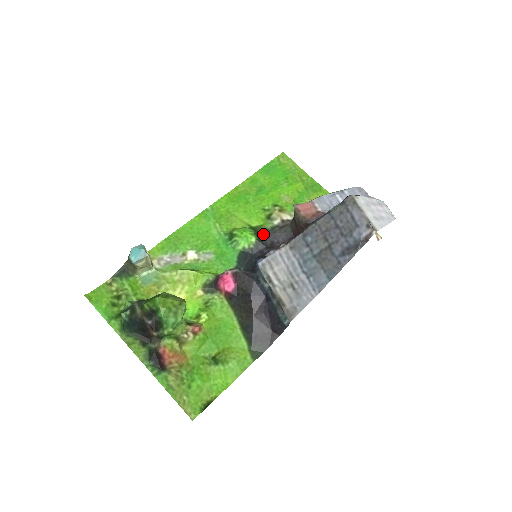
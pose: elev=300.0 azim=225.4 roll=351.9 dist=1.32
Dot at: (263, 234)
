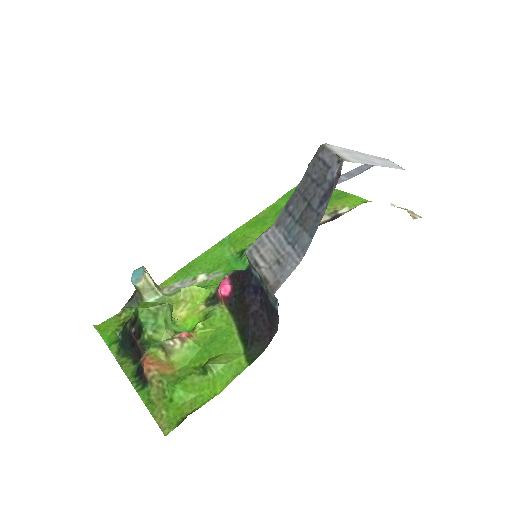
Dot at: occluded
